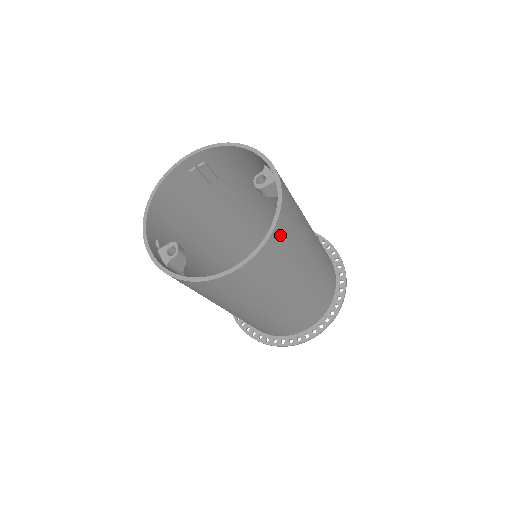
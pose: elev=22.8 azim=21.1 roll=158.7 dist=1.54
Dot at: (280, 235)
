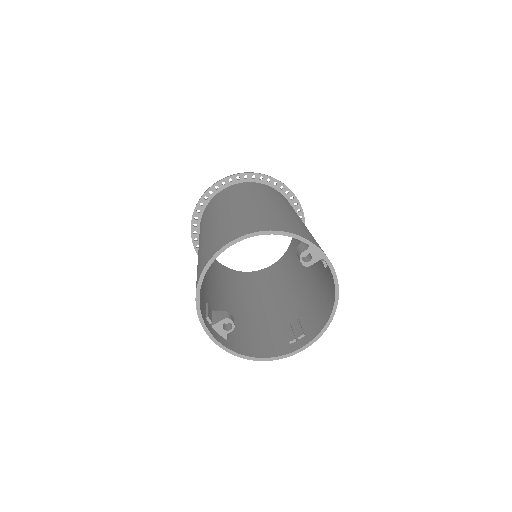
Dot at: occluded
